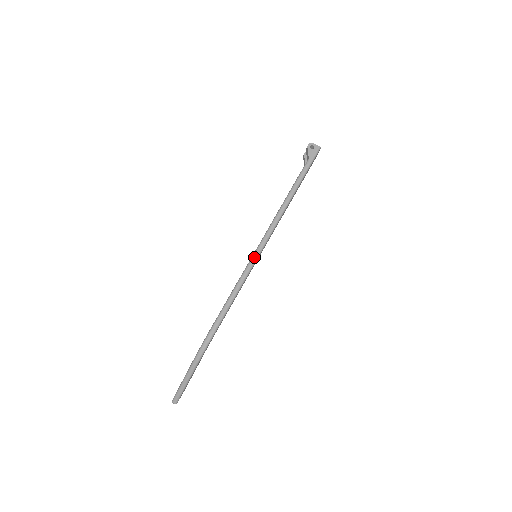
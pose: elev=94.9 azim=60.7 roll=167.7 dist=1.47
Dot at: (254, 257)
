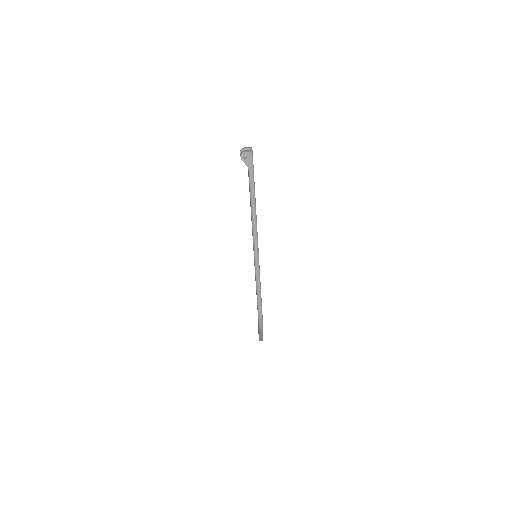
Dot at: (256, 265)
